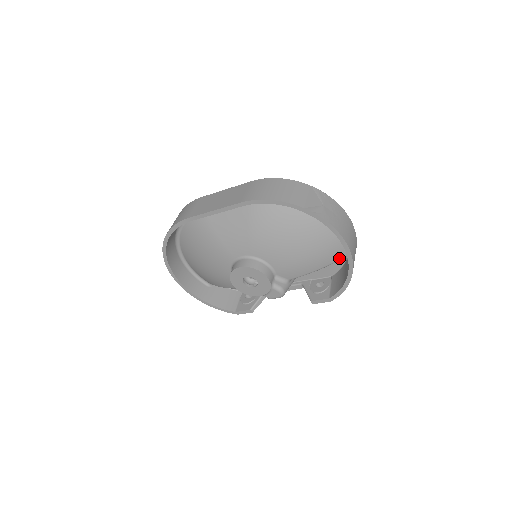
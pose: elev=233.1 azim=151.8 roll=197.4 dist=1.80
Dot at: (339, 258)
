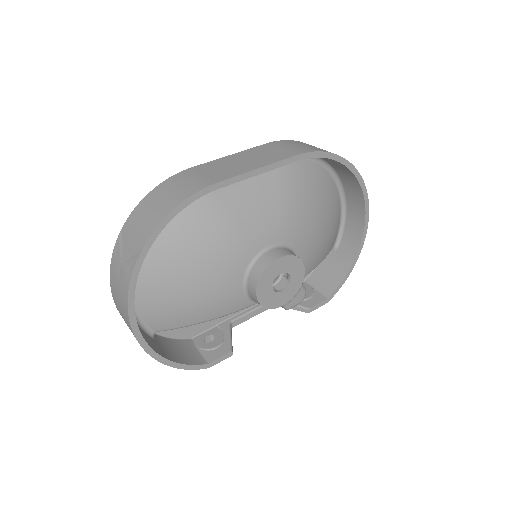
Dot at: (332, 246)
